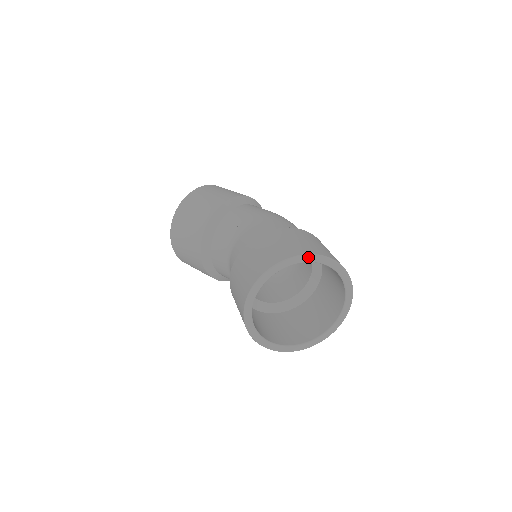
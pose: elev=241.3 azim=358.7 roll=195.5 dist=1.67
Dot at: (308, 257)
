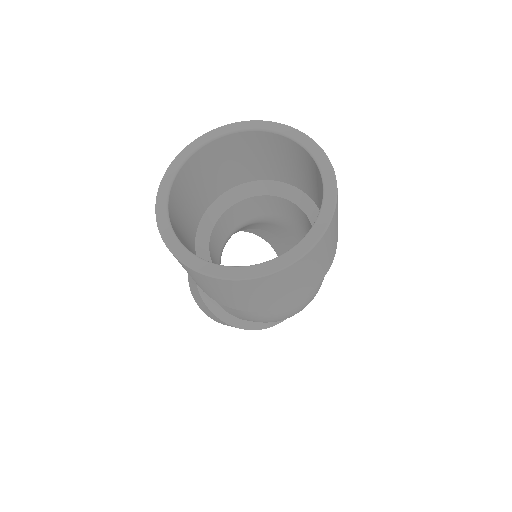
Dot at: (301, 135)
